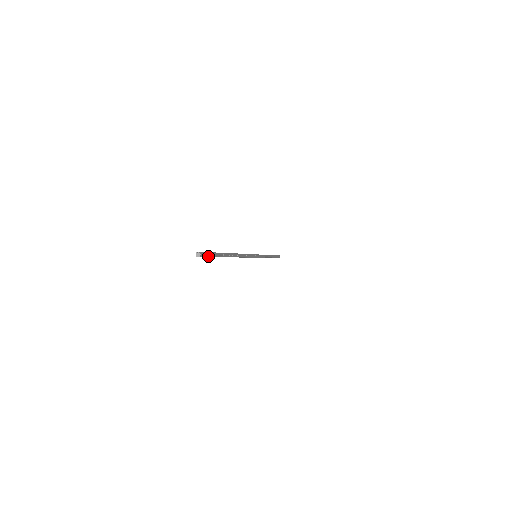
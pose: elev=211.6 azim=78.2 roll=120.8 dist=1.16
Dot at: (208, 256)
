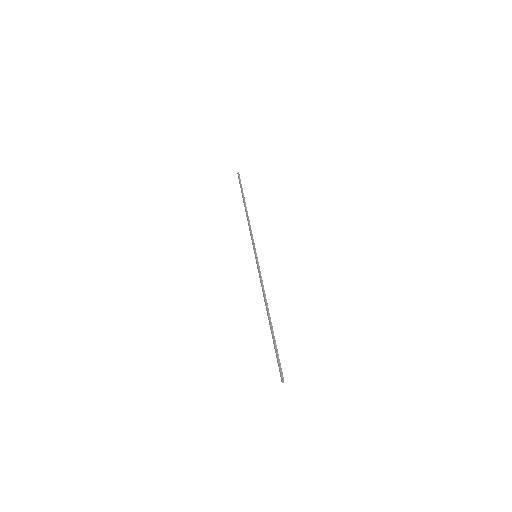
Dot at: (281, 368)
